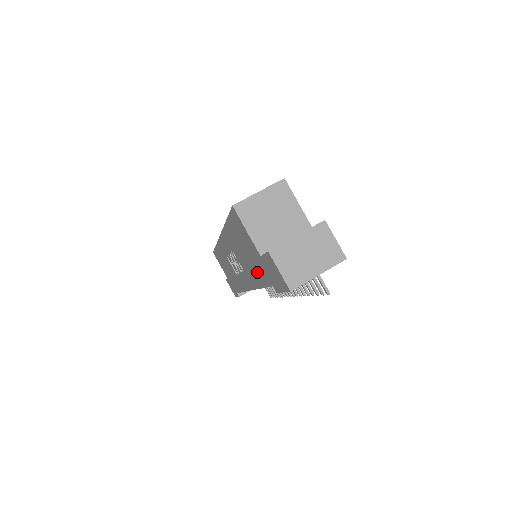
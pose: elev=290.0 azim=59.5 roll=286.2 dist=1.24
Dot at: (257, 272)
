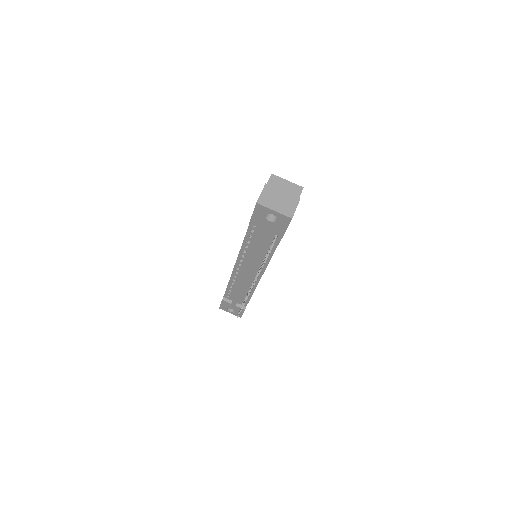
Dot at: occluded
